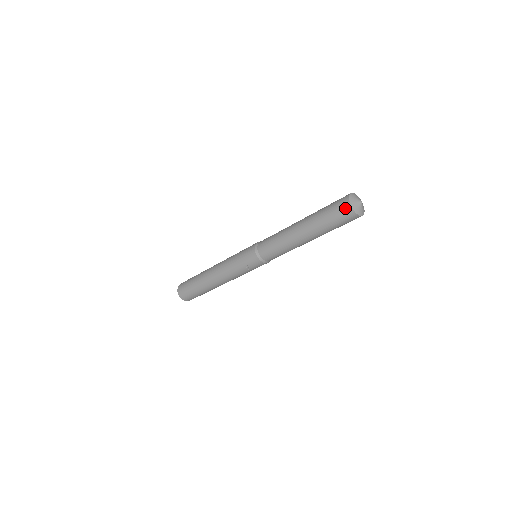
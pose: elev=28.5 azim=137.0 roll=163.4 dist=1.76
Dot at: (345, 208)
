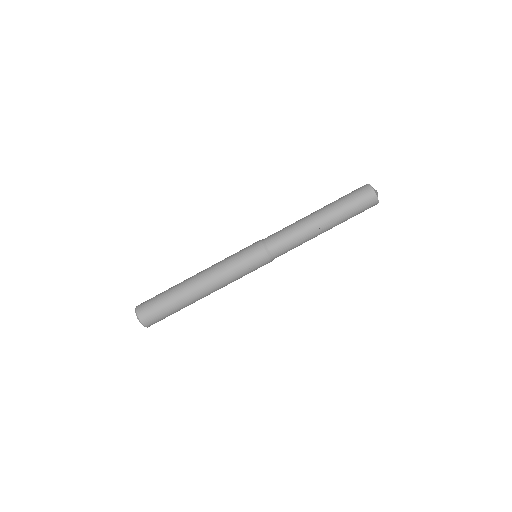
Dot at: (370, 196)
